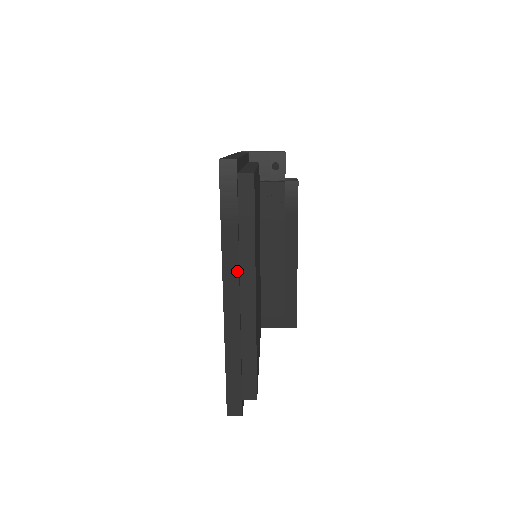
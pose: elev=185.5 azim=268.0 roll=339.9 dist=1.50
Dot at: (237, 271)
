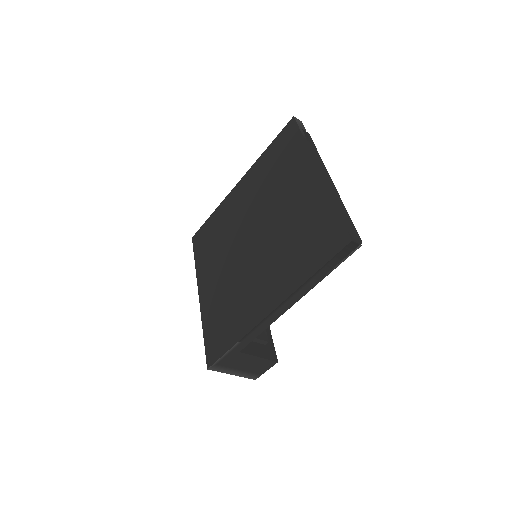
Dot at: (320, 161)
